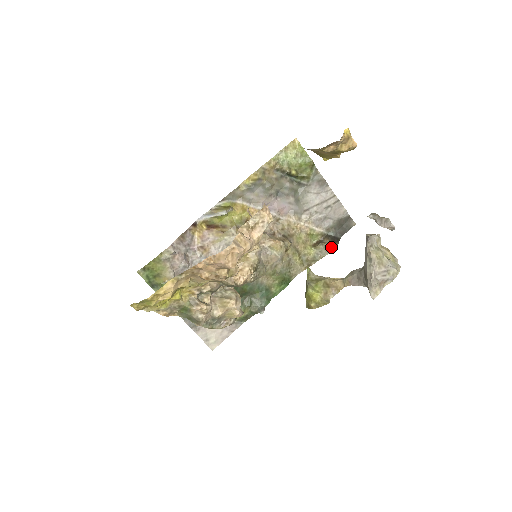
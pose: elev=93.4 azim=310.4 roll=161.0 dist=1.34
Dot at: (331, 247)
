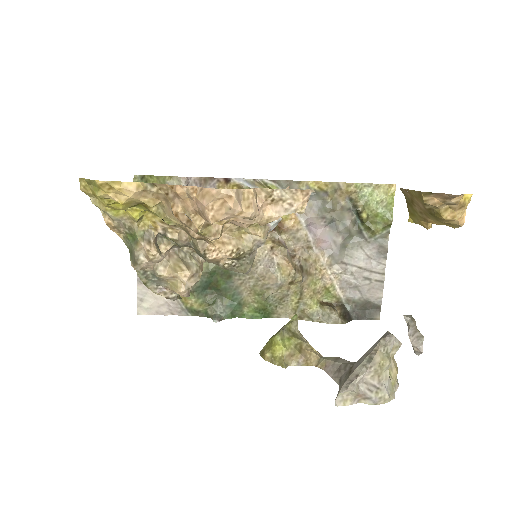
Dot at: (337, 319)
